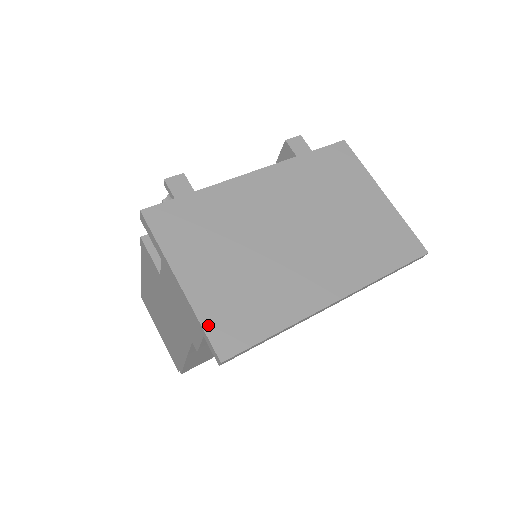
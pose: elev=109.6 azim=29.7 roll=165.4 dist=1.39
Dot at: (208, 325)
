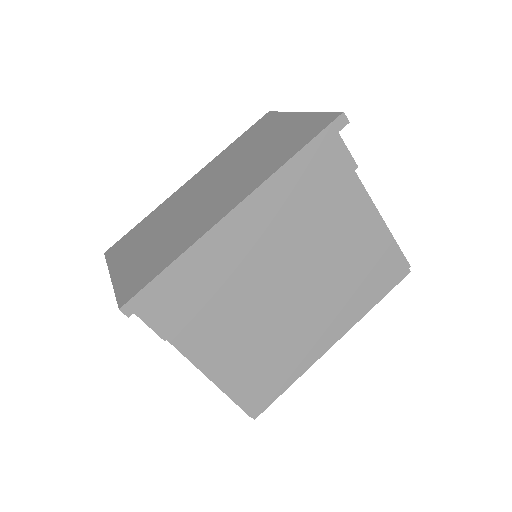
Dot at: (120, 290)
